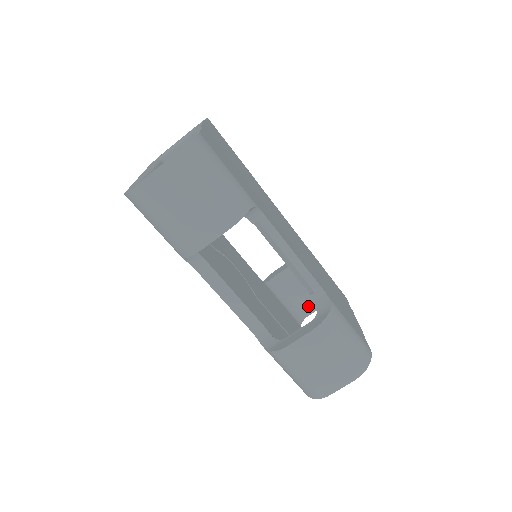
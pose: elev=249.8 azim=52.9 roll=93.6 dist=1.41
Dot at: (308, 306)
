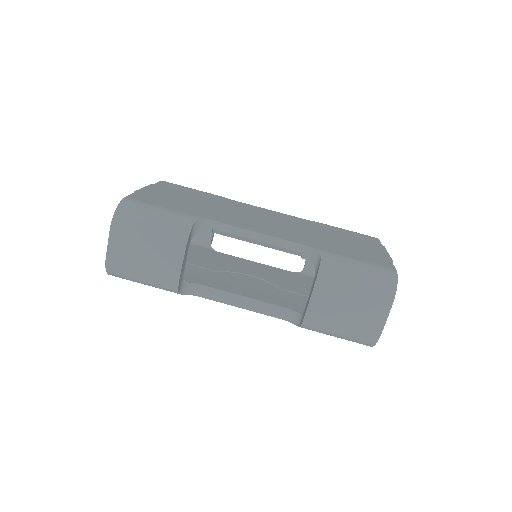
Dot at: occluded
